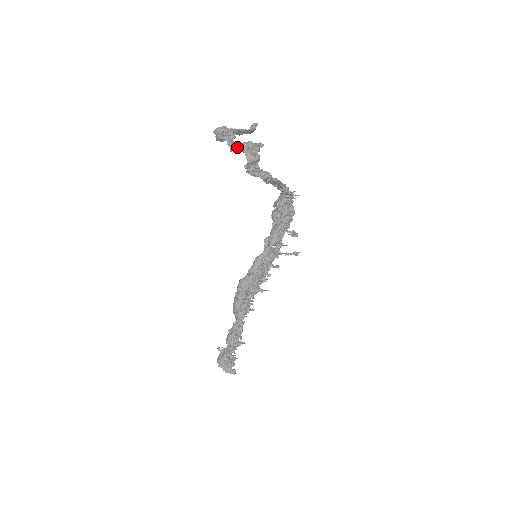
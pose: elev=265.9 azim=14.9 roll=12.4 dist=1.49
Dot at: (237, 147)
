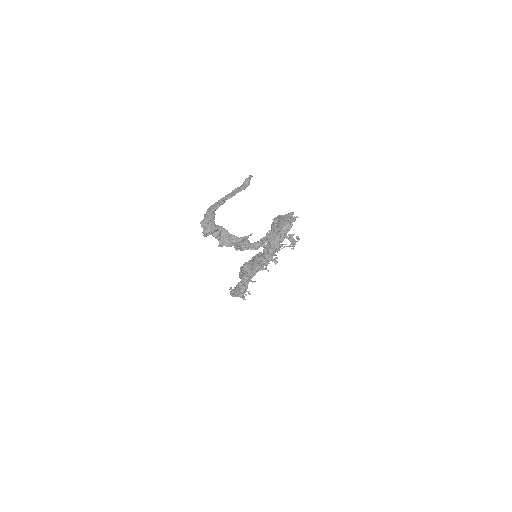
Dot at: (225, 244)
